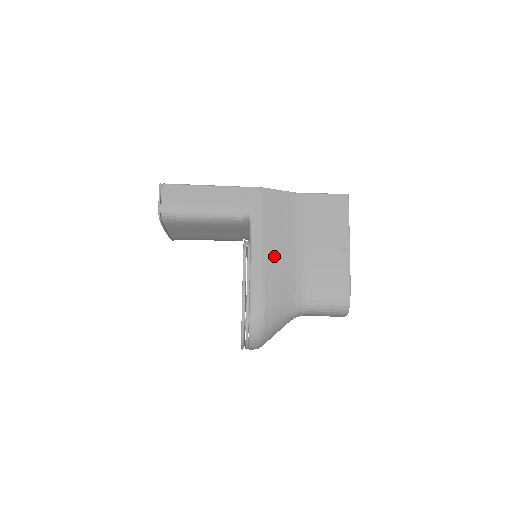
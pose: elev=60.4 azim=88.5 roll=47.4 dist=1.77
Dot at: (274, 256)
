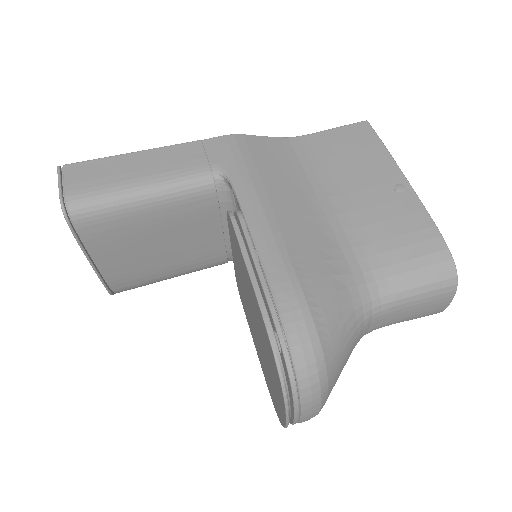
Dot at: (289, 218)
